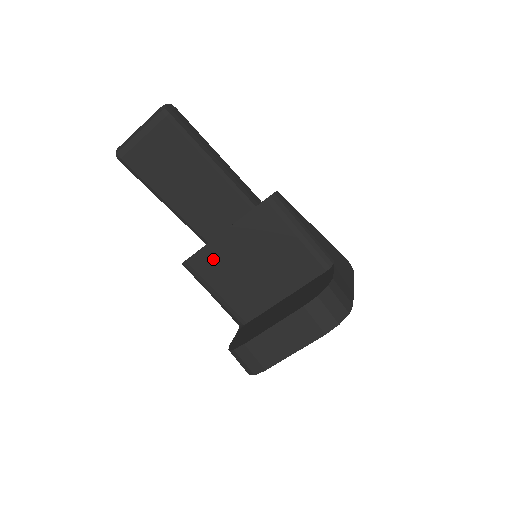
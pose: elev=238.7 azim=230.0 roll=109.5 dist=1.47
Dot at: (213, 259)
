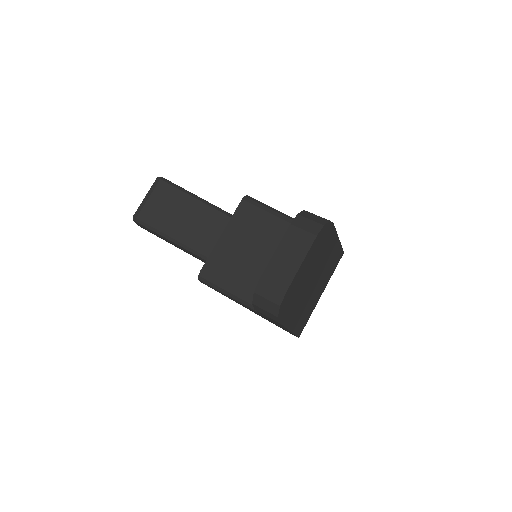
Dot at: (221, 261)
